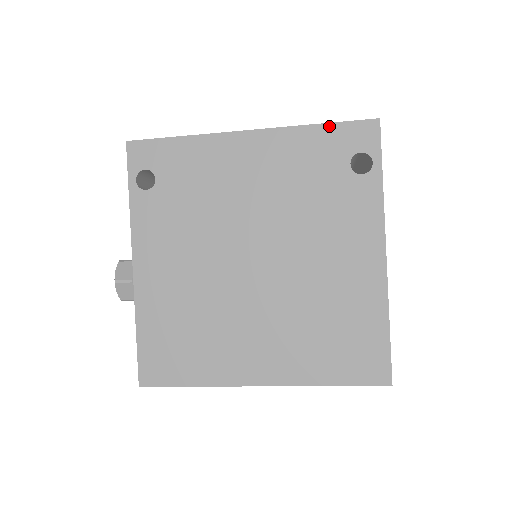
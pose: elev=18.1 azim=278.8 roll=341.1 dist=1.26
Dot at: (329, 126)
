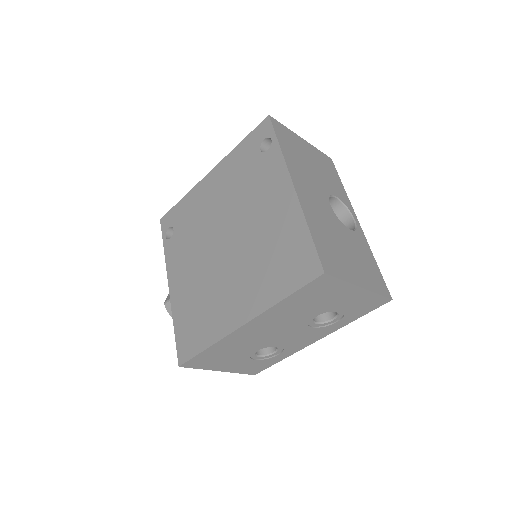
Dot at: (245, 139)
